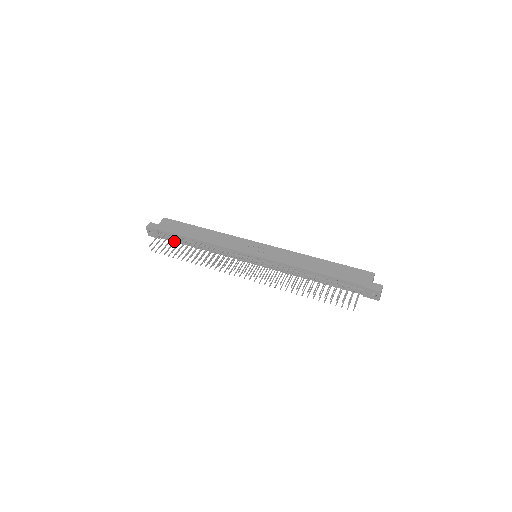
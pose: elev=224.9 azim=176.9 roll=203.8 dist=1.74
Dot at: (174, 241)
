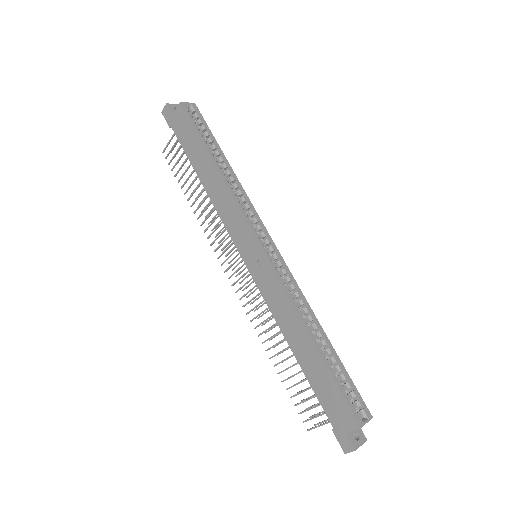
Dot at: (183, 162)
